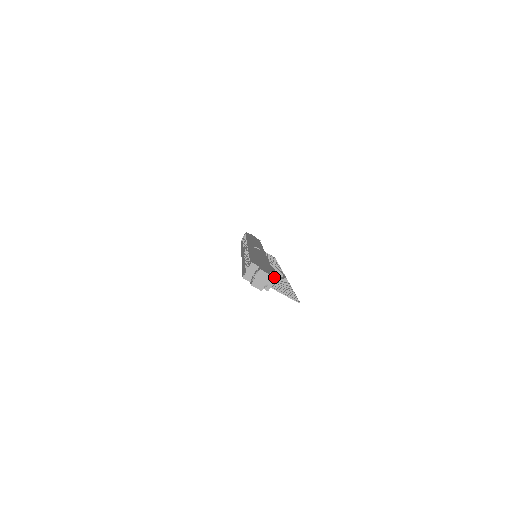
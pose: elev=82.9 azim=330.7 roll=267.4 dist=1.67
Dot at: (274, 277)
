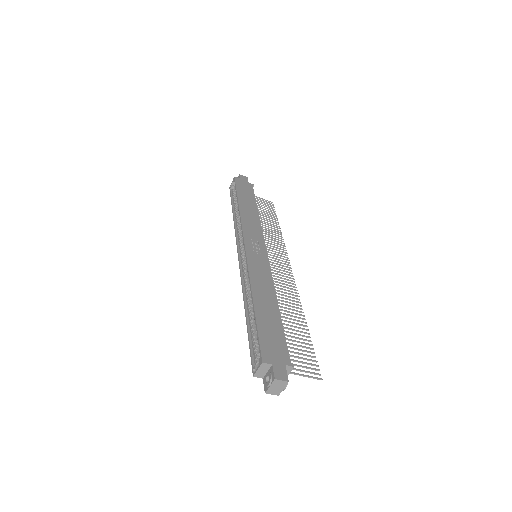
Dot at: (291, 368)
